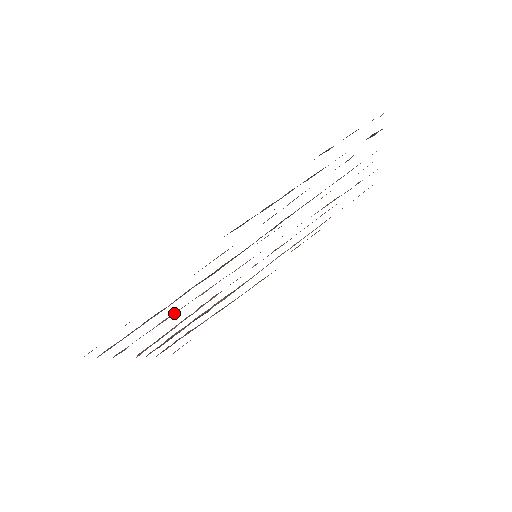
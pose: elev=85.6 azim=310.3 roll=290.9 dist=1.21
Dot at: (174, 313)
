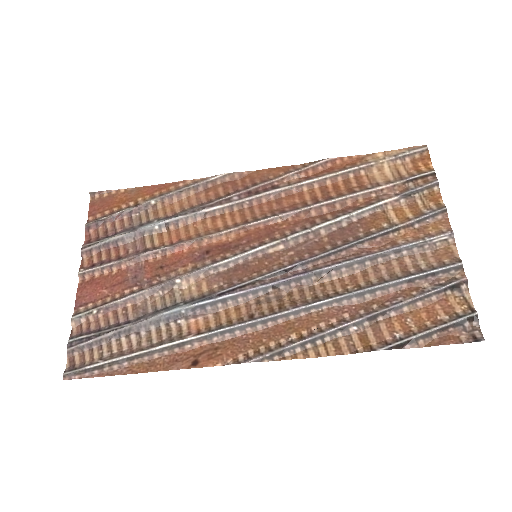
Dot at: (147, 295)
